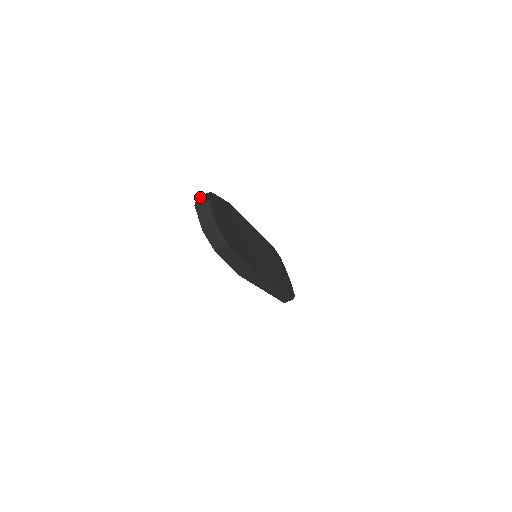
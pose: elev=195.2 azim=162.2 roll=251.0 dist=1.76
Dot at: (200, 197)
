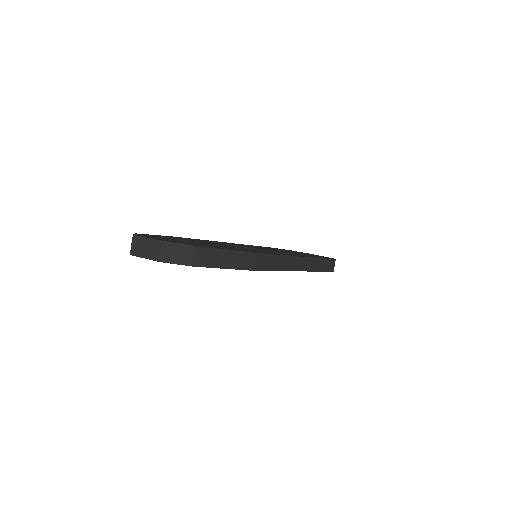
Dot at: occluded
